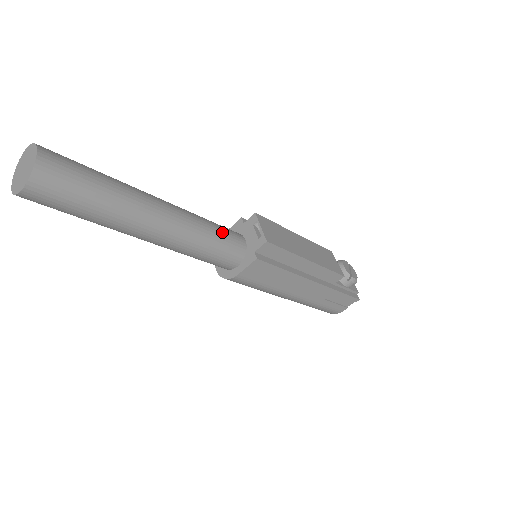
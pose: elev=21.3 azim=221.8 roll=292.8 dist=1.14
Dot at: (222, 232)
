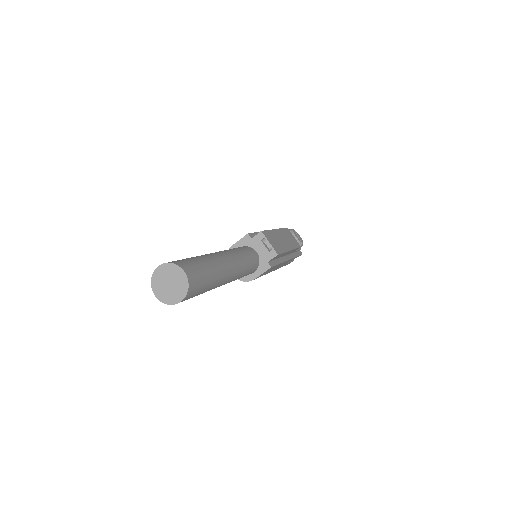
Dot at: (250, 256)
